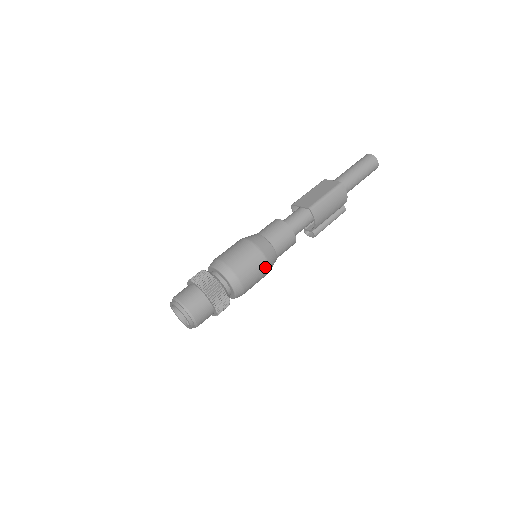
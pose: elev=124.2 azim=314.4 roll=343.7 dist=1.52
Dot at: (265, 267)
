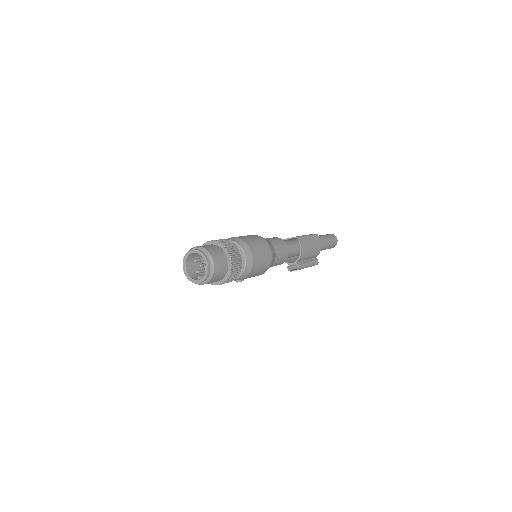
Dot at: (269, 255)
